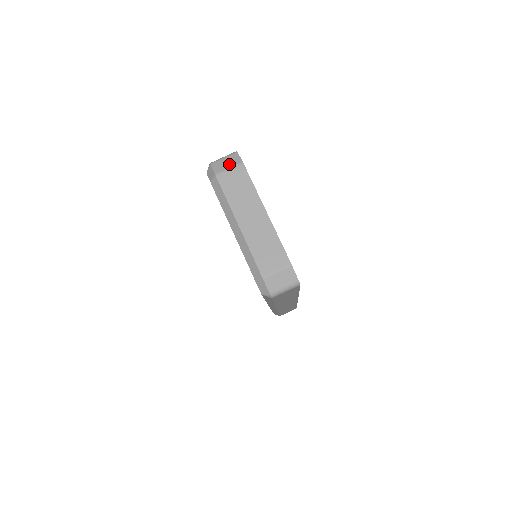
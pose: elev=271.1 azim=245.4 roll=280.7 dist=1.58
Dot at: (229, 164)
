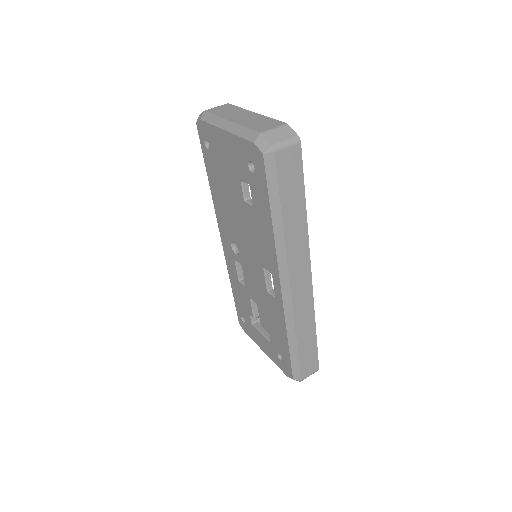
Dot at: occluded
